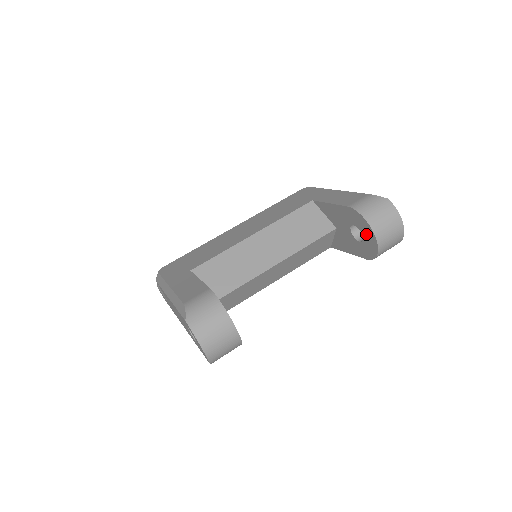
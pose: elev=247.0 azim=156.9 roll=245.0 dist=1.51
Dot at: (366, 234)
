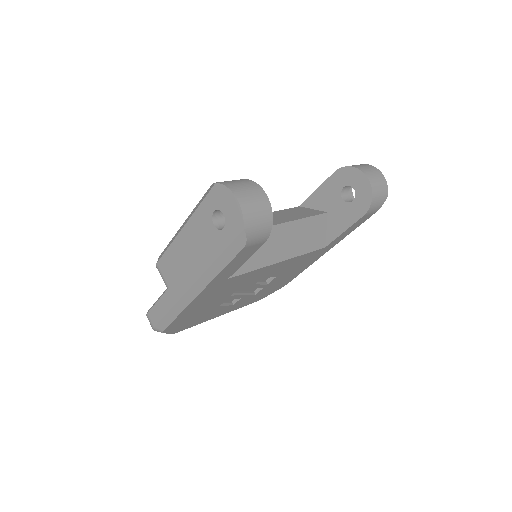
Dot at: (357, 183)
